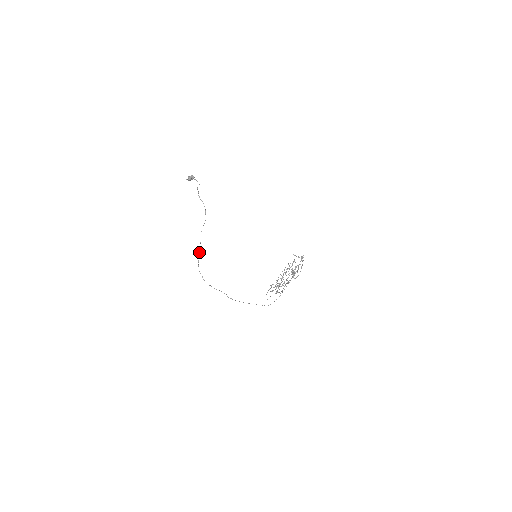
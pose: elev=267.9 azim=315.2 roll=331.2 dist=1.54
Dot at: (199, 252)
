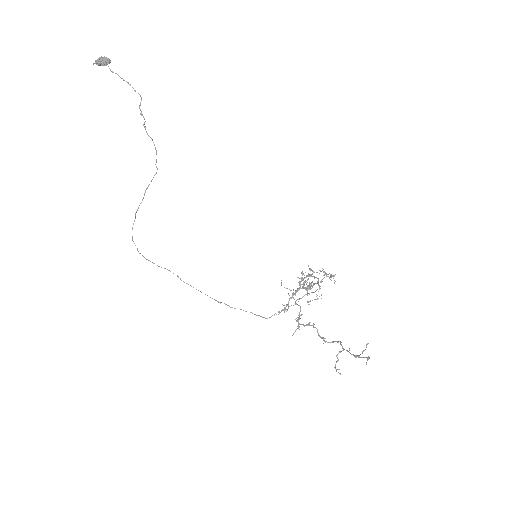
Dot at: (135, 215)
